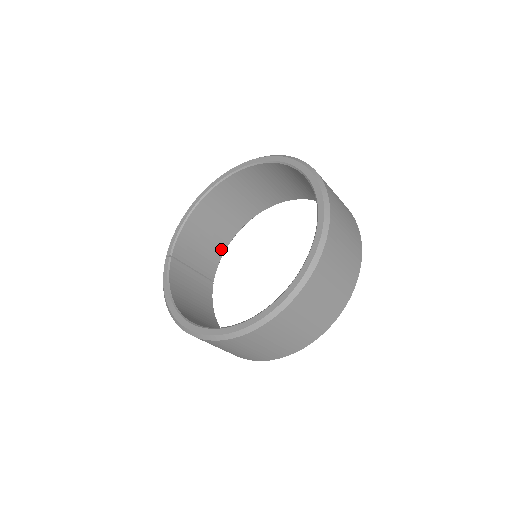
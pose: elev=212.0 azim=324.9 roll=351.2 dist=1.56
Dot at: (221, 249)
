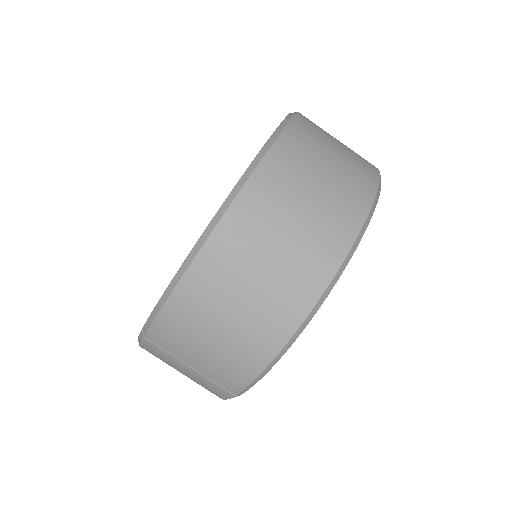
Dot at: occluded
